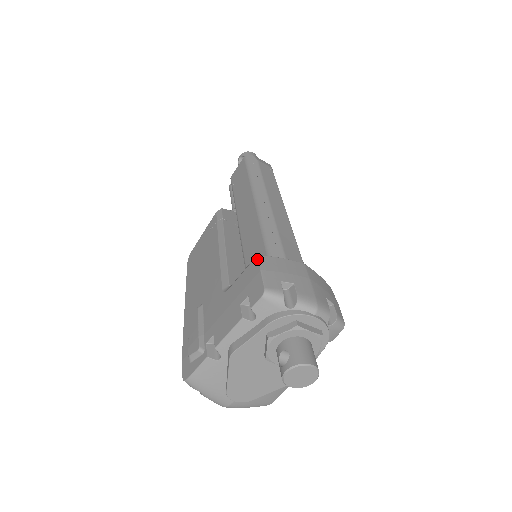
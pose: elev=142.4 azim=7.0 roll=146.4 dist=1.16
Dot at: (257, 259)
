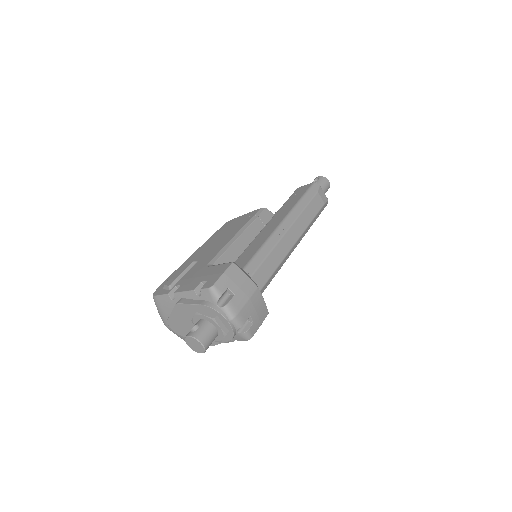
Dot at: (230, 264)
